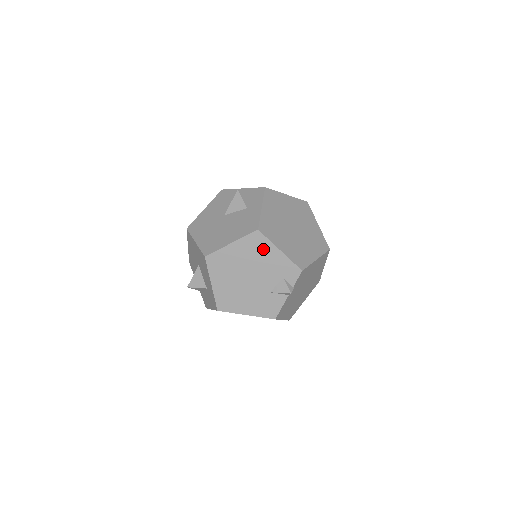
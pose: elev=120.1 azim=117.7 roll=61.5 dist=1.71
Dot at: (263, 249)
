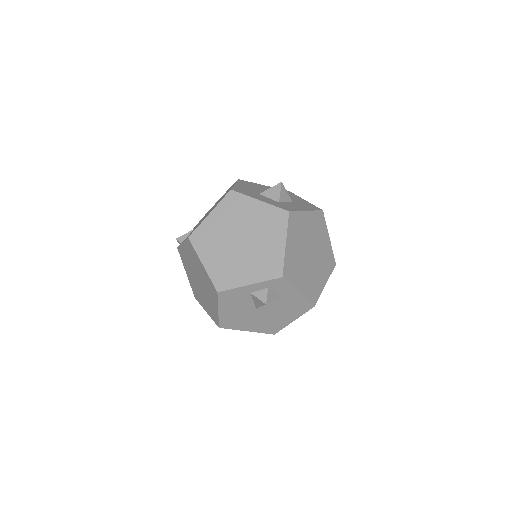
Dot at: occluded
